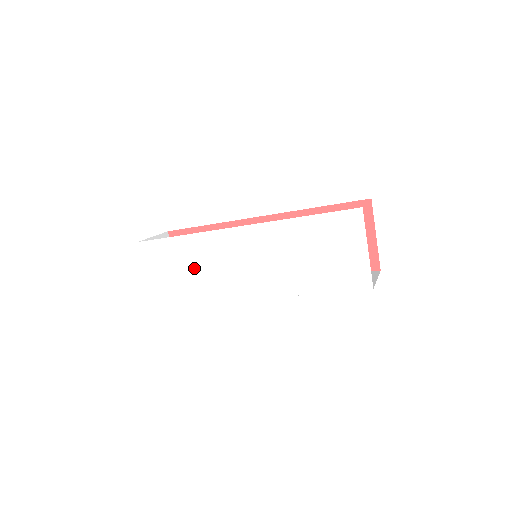
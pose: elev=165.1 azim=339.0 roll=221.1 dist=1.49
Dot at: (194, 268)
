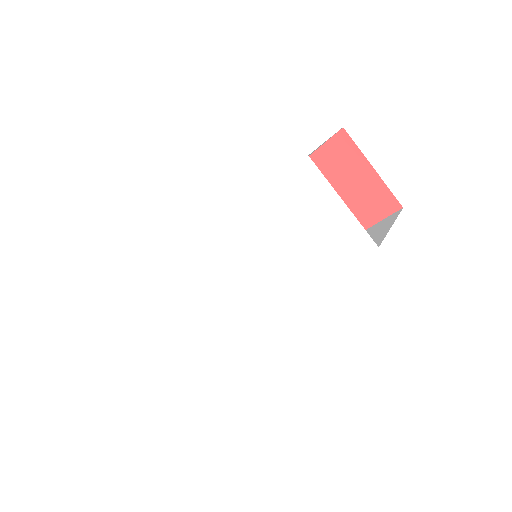
Dot at: (201, 297)
